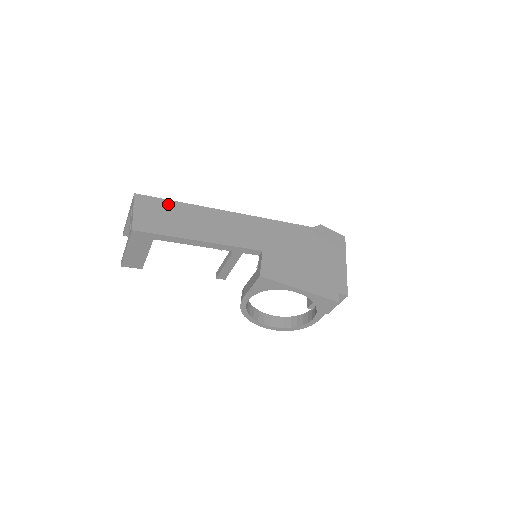
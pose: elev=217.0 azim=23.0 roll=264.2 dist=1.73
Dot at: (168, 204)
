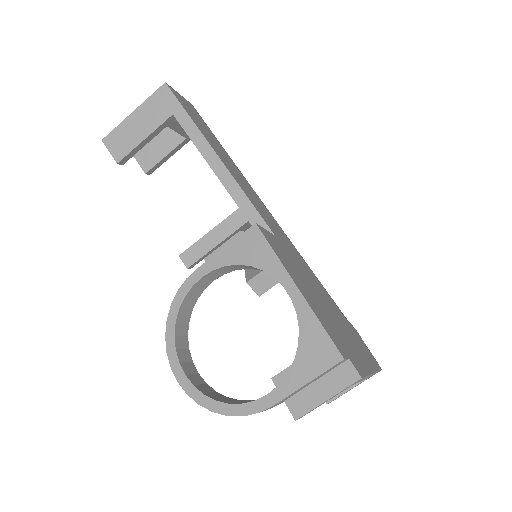
Dot at: (213, 135)
